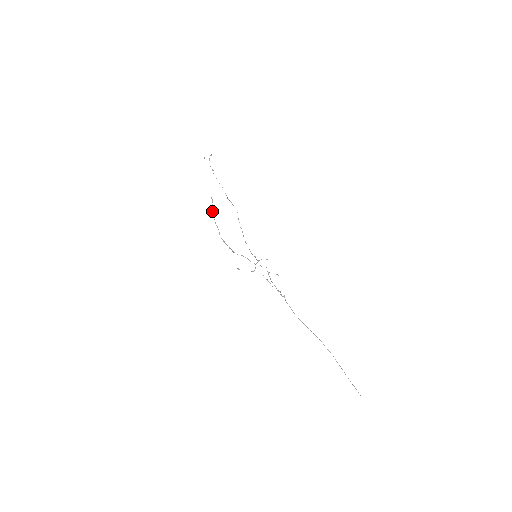
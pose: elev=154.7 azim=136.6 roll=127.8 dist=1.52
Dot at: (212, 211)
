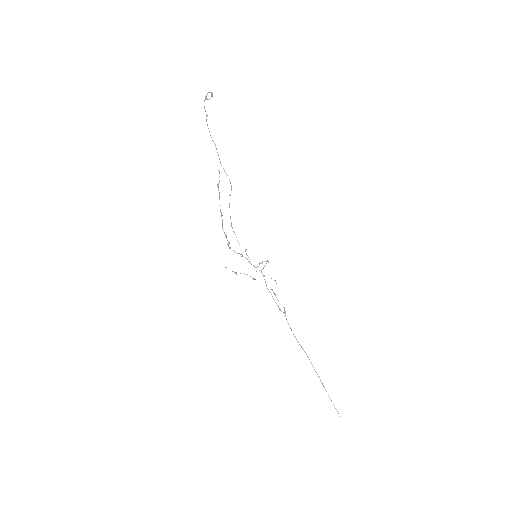
Dot at: (219, 192)
